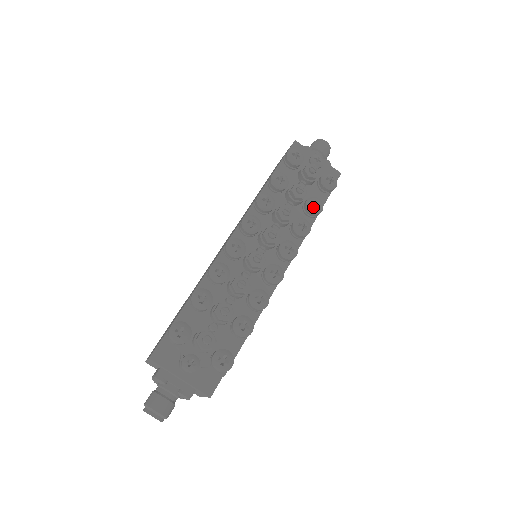
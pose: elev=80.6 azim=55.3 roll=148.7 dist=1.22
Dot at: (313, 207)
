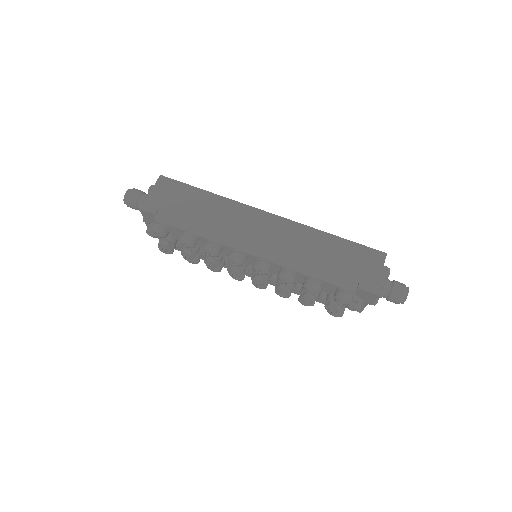
Dot at: occluded
